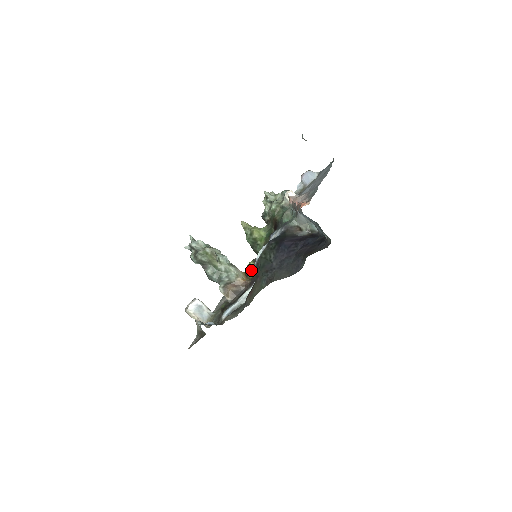
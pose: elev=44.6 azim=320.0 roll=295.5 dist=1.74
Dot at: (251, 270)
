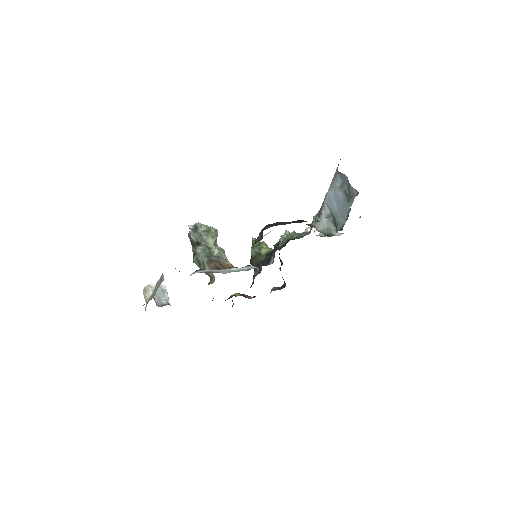
Dot at: (235, 296)
